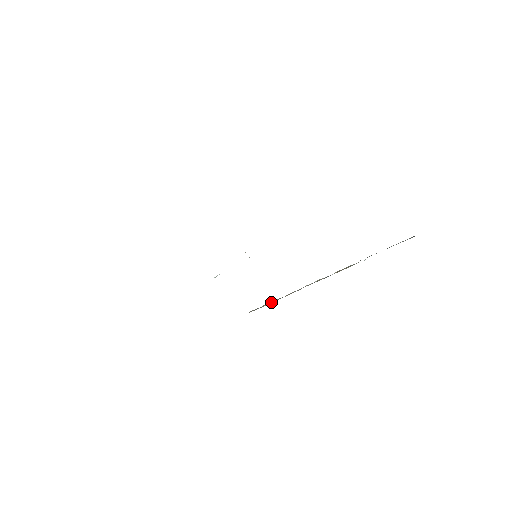
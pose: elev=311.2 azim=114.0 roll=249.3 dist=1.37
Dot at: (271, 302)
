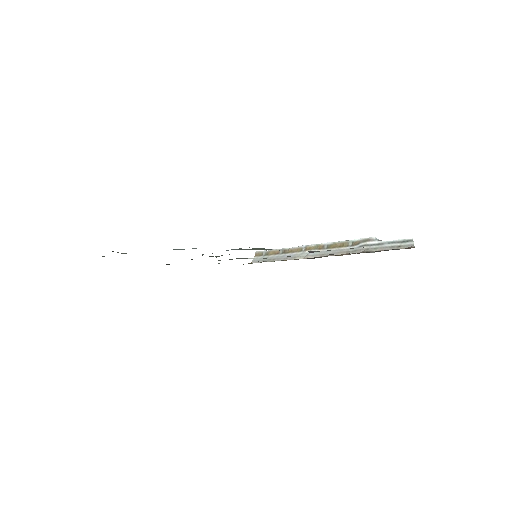
Dot at: (275, 252)
